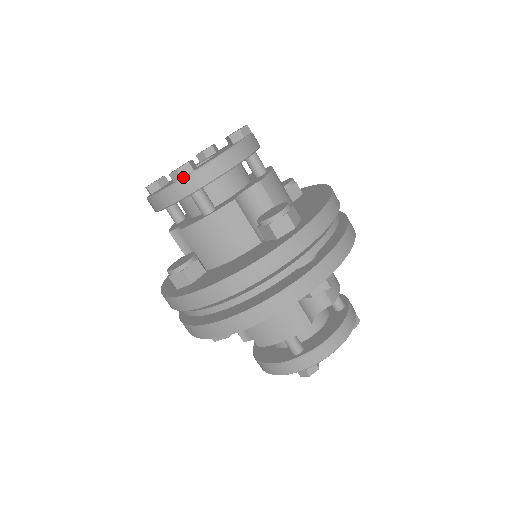
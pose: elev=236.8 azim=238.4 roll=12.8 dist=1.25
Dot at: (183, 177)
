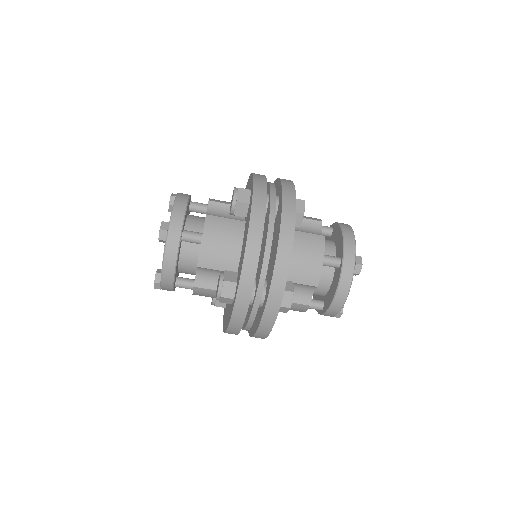
Dot at: (161, 288)
